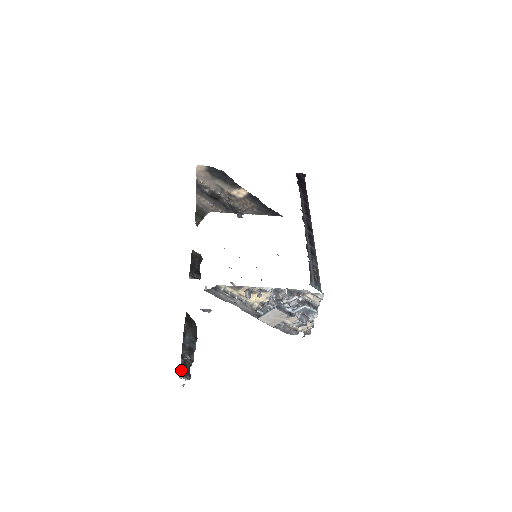
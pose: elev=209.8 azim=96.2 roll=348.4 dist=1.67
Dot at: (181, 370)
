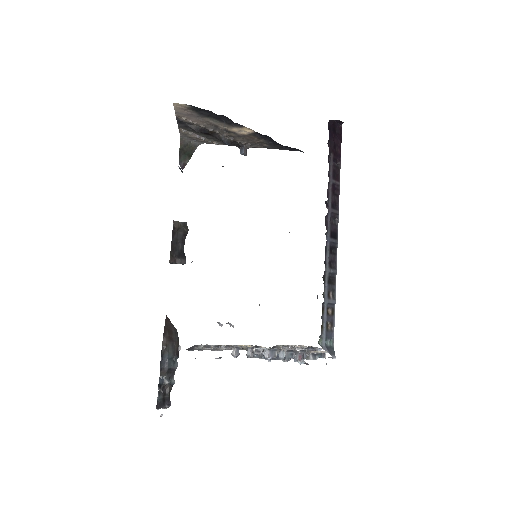
Dot at: (158, 402)
